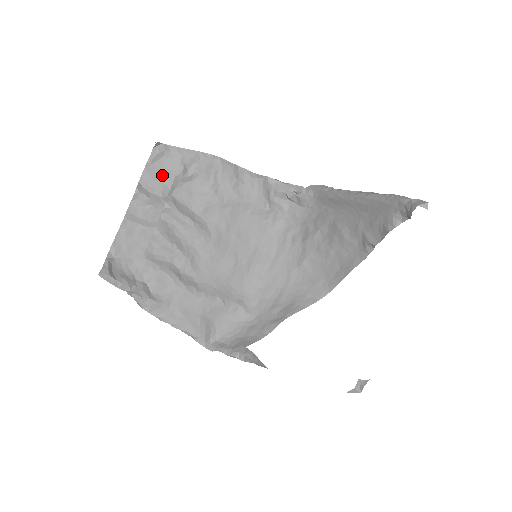
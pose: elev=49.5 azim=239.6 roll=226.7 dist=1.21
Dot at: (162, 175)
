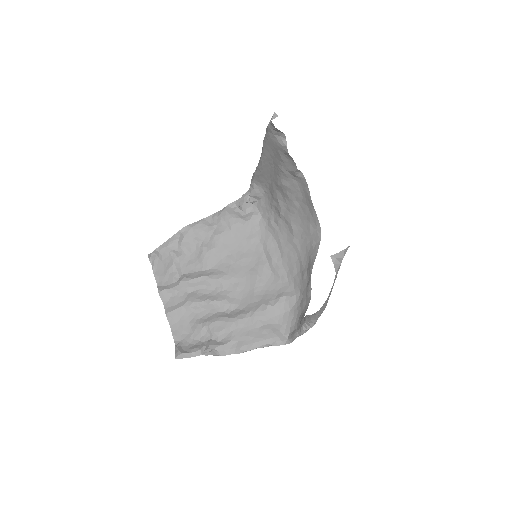
Dot at: (166, 269)
